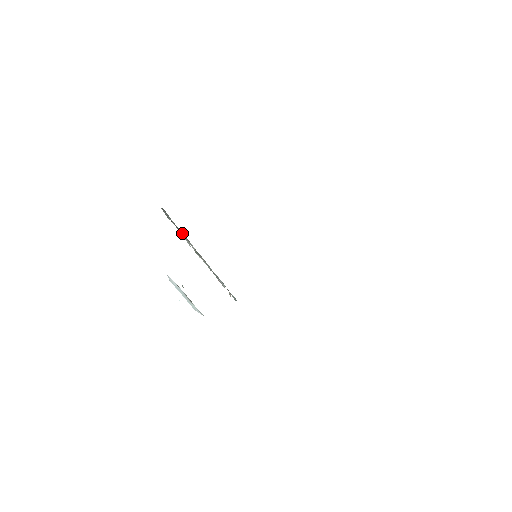
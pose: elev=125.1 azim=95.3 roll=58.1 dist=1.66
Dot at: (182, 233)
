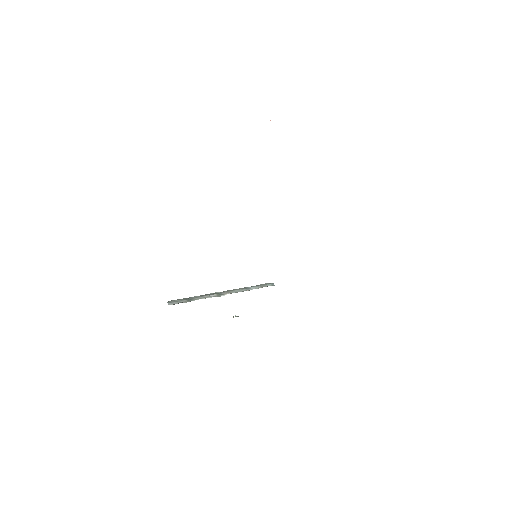
Dot at: (197, 298)
